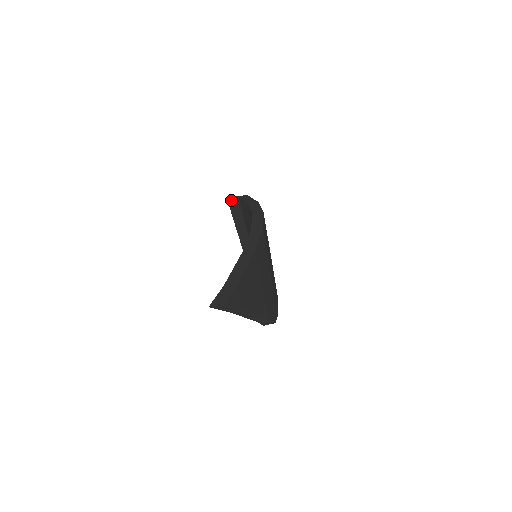
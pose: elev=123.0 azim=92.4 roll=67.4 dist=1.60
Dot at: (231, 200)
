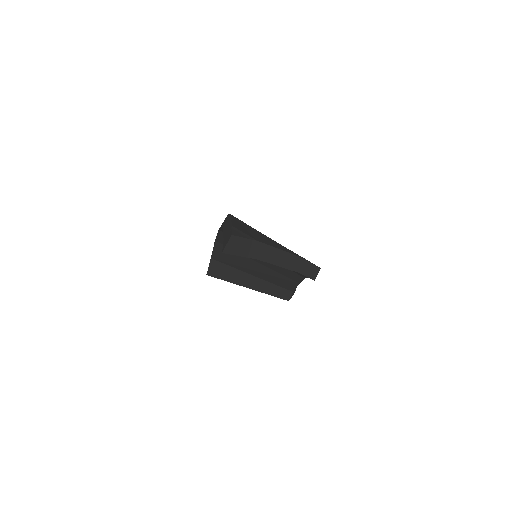
Dot at: (210, 271)
